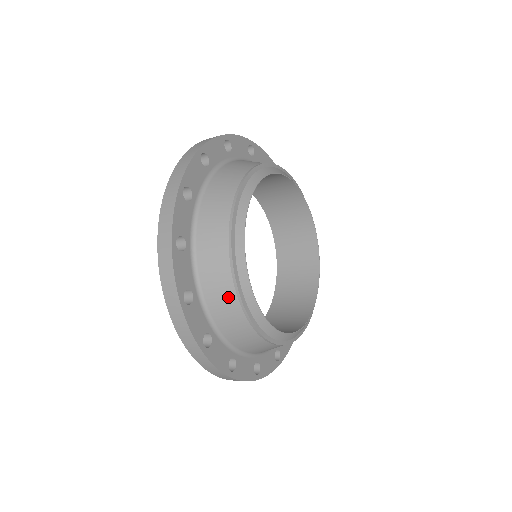
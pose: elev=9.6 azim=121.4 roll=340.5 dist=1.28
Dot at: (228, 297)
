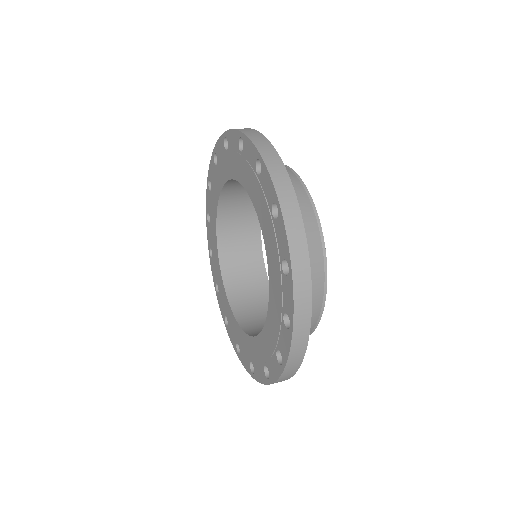
Dot at: occluded
